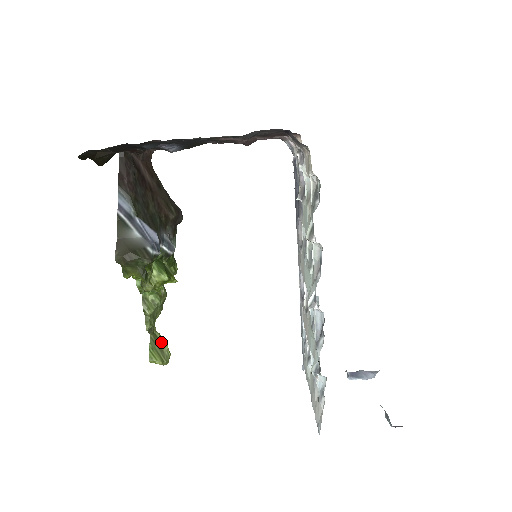
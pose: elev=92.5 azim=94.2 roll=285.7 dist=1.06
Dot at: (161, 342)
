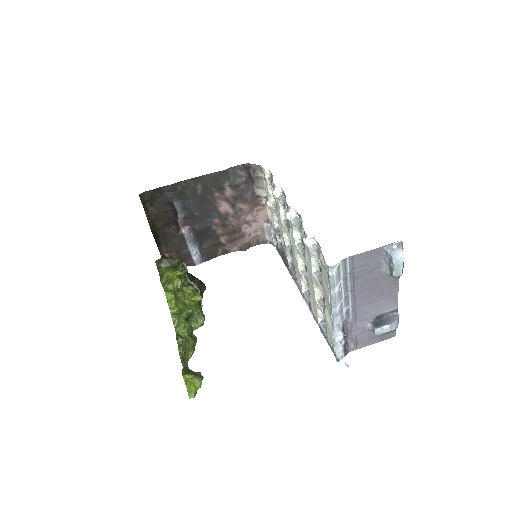
Dot at: (194, 372)
